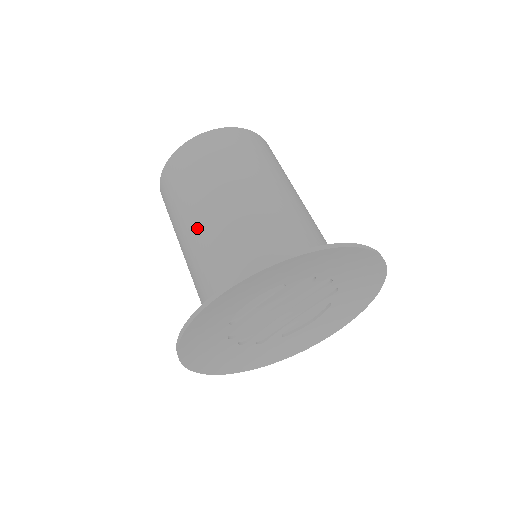
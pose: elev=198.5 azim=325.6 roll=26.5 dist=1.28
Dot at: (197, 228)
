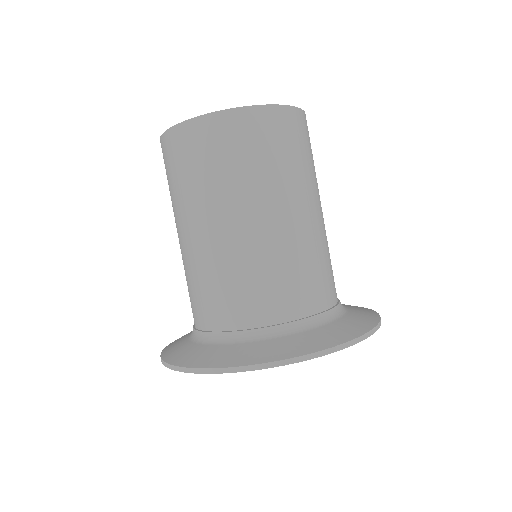
Dot at: (252, 234)
